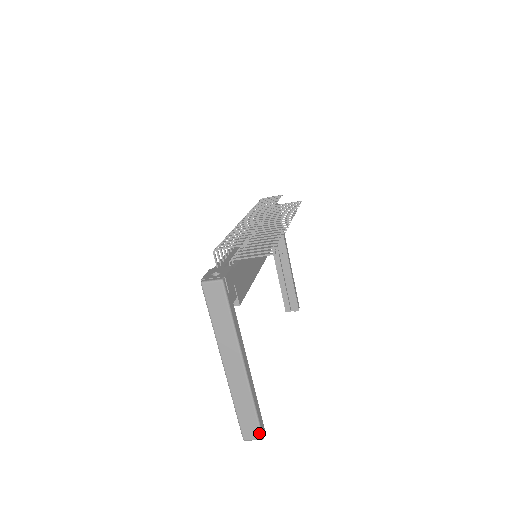
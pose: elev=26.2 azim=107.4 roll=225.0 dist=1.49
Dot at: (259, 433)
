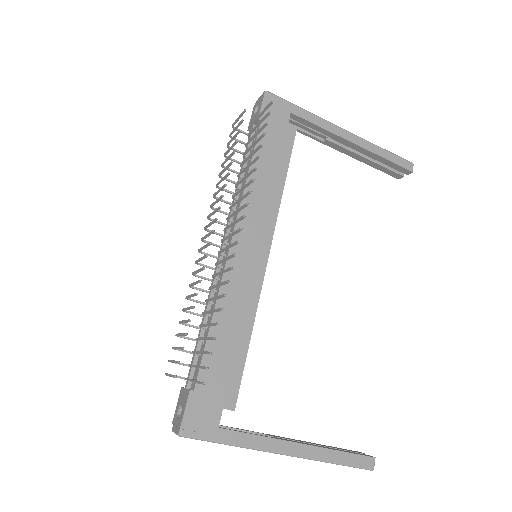
Dot at: occluded
